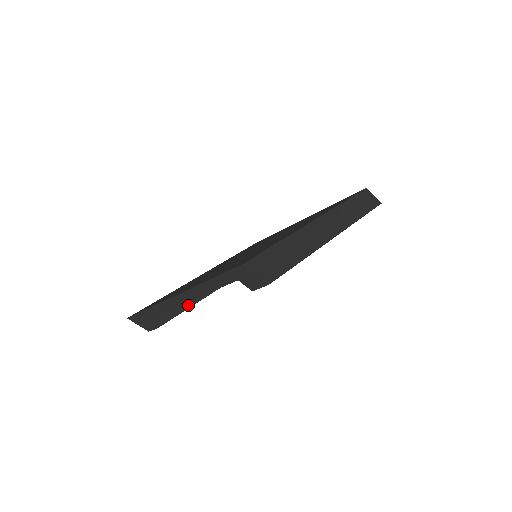
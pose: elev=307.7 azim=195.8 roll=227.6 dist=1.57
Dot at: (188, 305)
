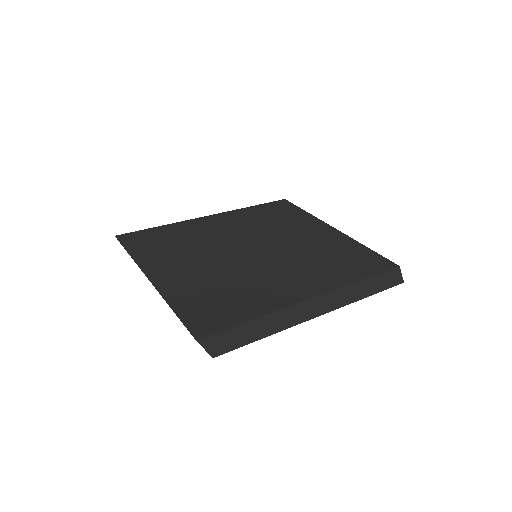
Dot at: occluded
